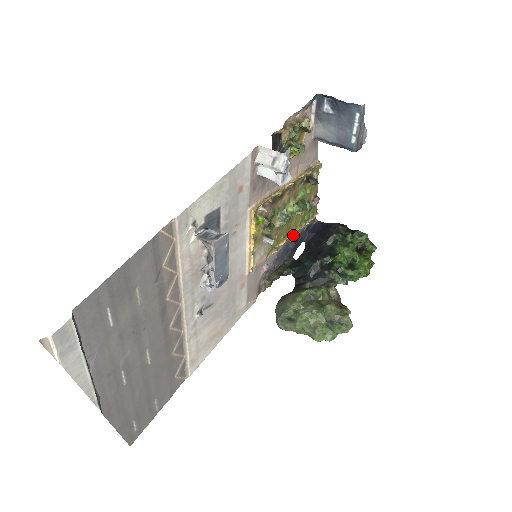
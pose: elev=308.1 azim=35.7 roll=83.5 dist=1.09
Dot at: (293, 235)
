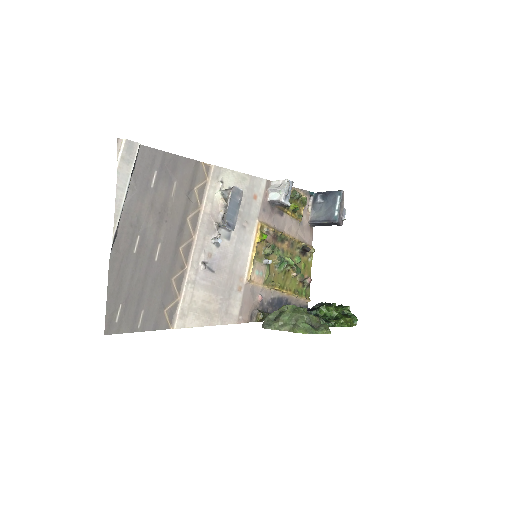
Dot at: (287, 298)
